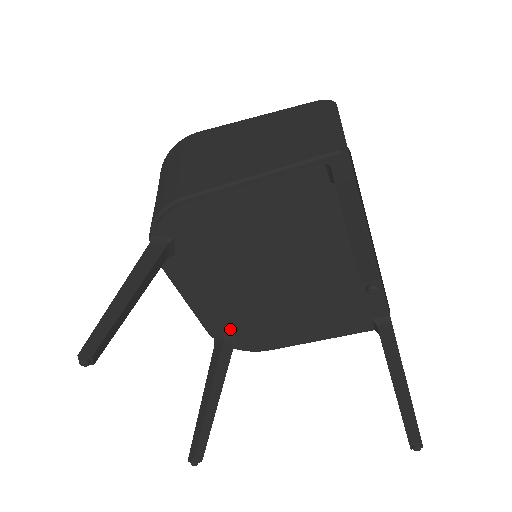
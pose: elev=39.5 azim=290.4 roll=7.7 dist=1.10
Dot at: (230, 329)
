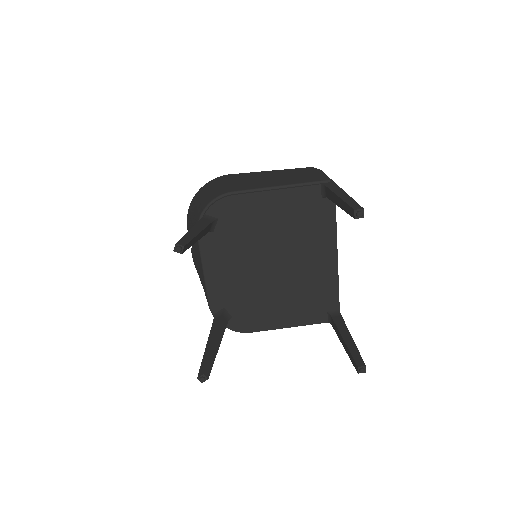
Dot at: (229, 306)
